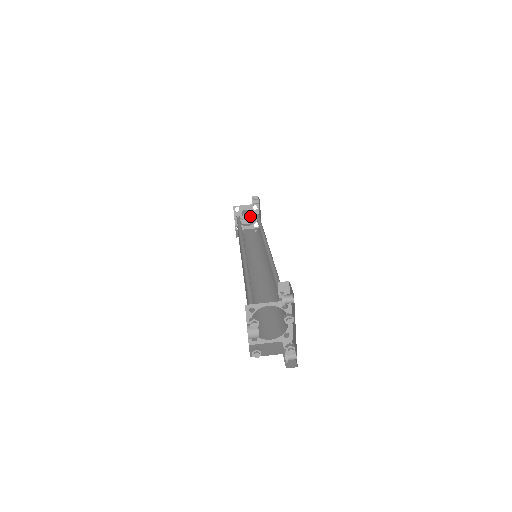
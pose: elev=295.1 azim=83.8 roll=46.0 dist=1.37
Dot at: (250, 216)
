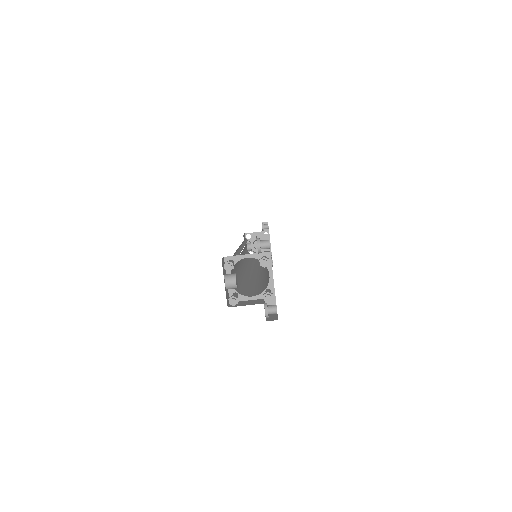
Dot at: occluded
